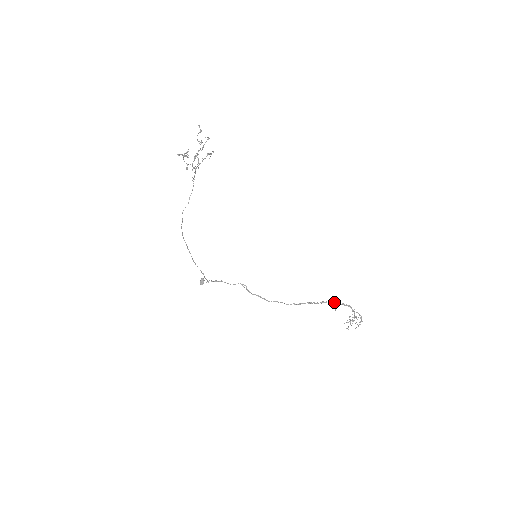
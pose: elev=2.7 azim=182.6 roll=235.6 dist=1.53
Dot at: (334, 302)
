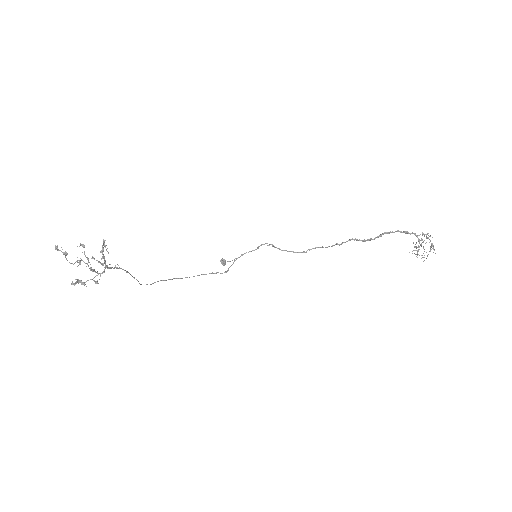
Dot at: (385, 232)
